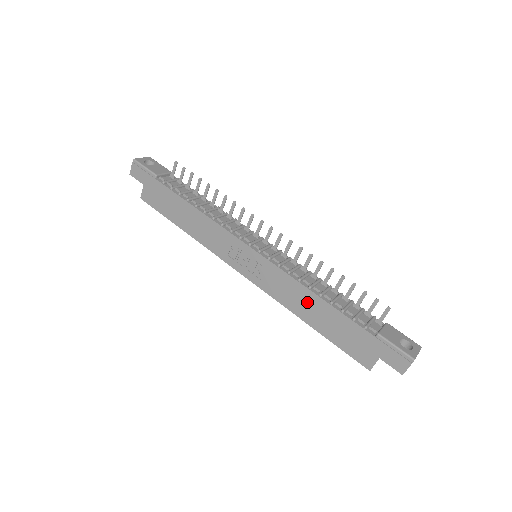
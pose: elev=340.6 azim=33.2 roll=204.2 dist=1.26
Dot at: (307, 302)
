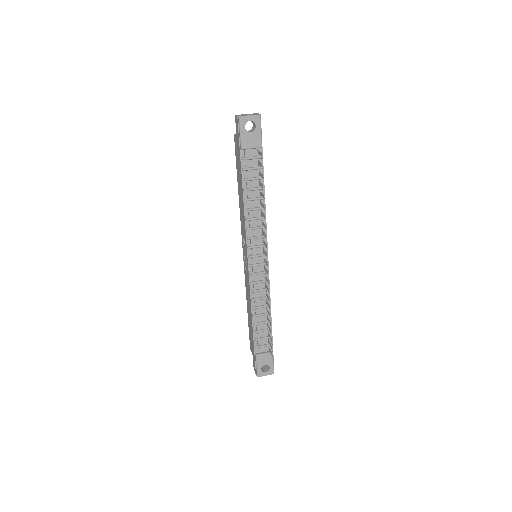
Dot at: (249, 307)
